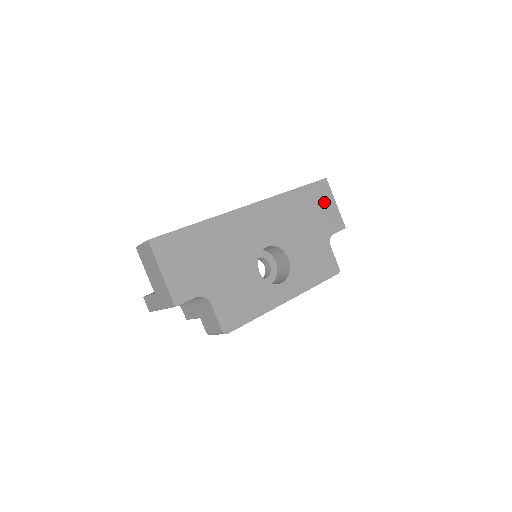
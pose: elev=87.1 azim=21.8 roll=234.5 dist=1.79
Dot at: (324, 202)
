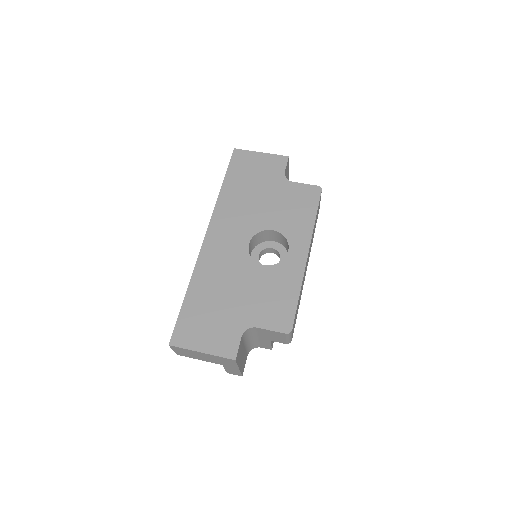
Dot at: (252, 164)
